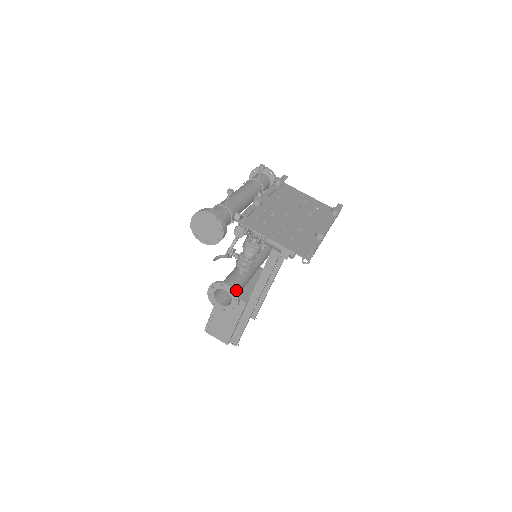
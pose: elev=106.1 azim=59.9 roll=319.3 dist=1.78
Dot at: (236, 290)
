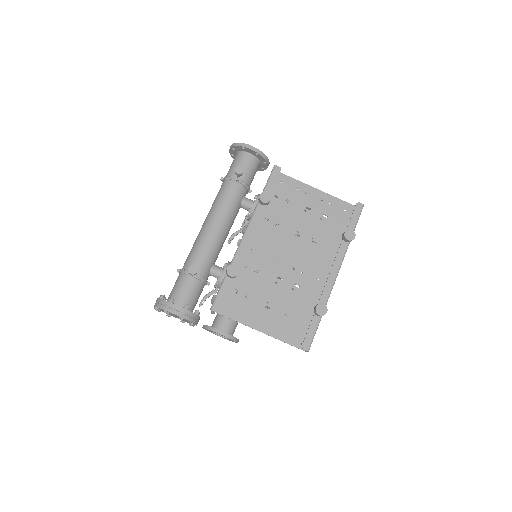
Dot at: (232, 336)
